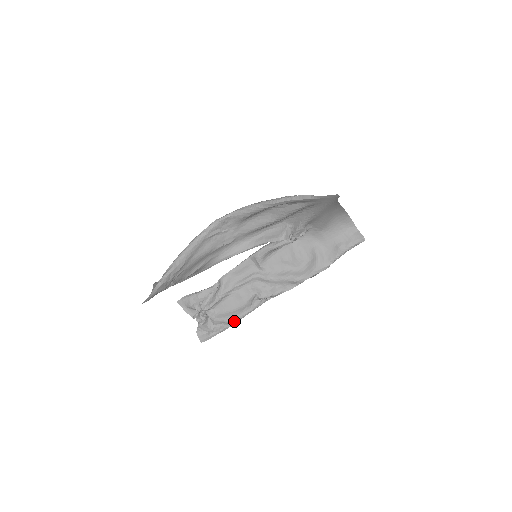
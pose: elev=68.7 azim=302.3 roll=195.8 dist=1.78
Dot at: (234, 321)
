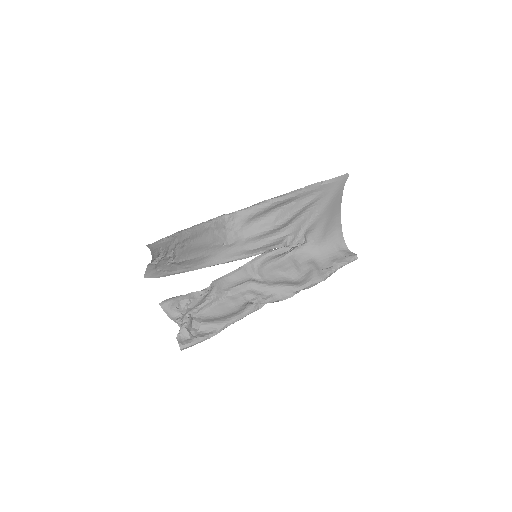
Dot at: (223, 325)
